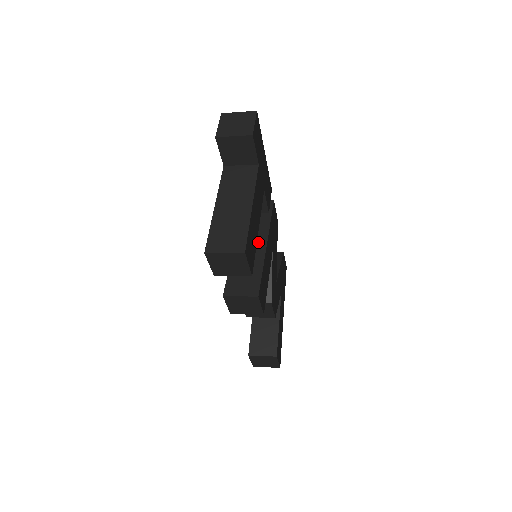
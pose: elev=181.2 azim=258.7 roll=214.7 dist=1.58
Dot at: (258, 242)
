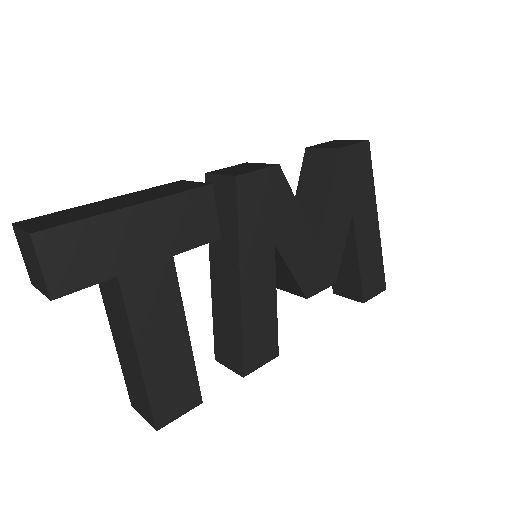
Dot at: (230, 277)
